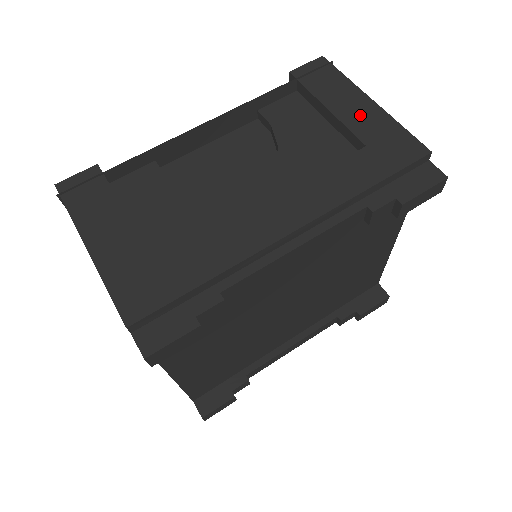
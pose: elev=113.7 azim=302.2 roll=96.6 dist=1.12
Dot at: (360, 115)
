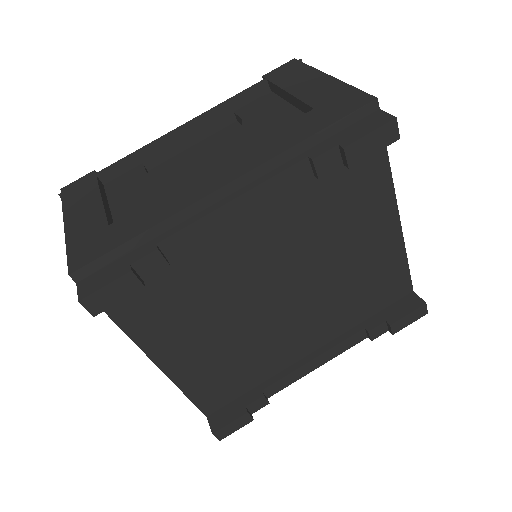
Dot at: (315, 89)
